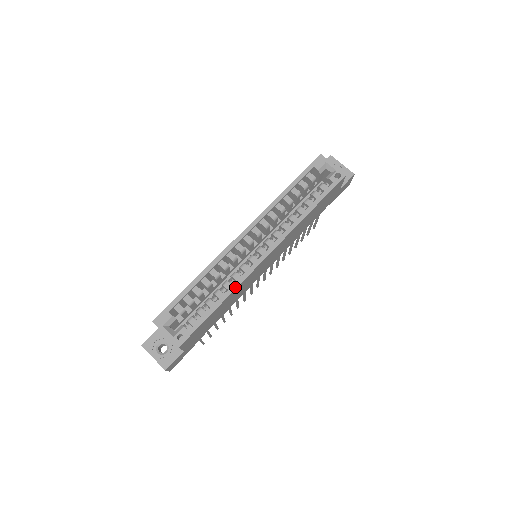
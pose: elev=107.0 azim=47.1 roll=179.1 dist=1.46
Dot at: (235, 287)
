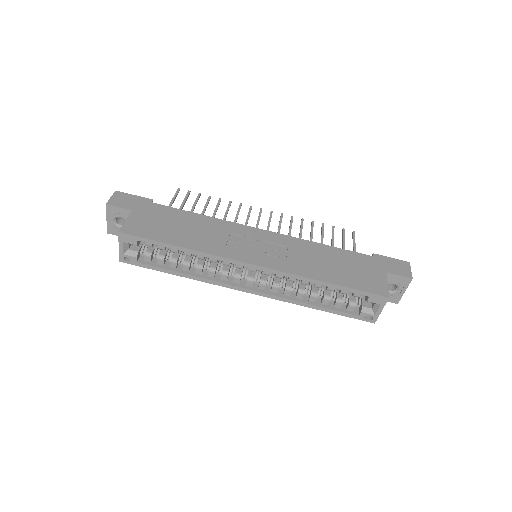
Dot at: (200, 280)
